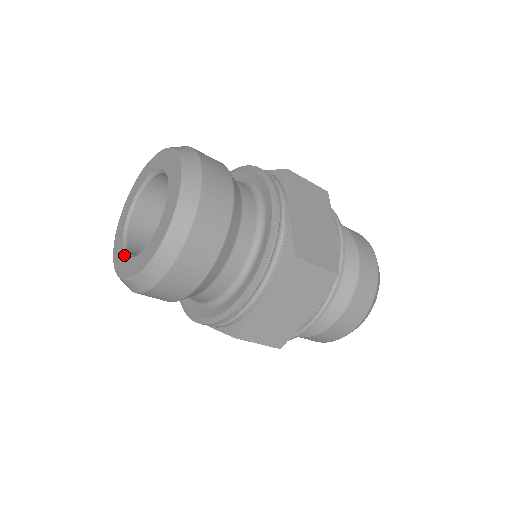
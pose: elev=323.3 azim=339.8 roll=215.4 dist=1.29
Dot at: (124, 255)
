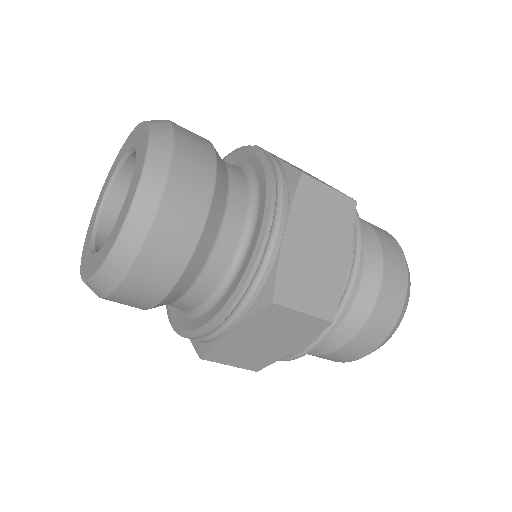
Dot at: (89, 242)
